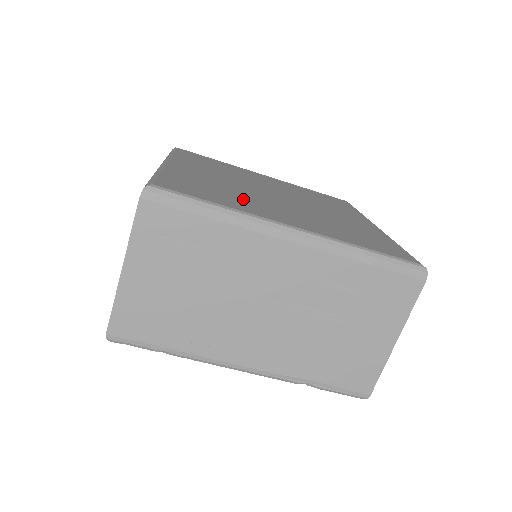
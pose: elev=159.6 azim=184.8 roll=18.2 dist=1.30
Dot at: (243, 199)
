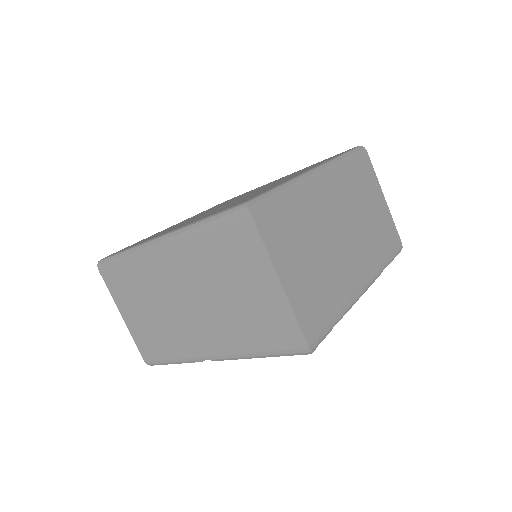
Dot at: occluded
